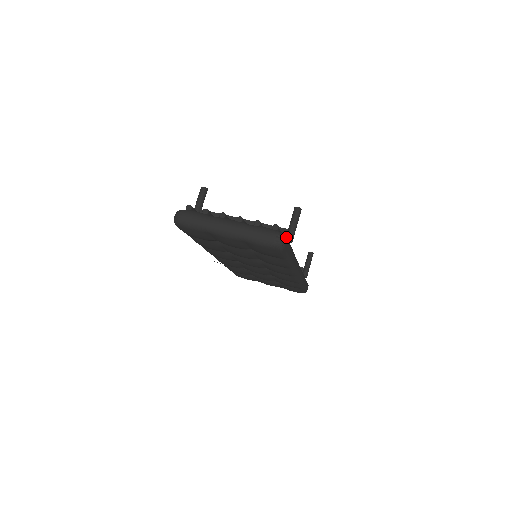
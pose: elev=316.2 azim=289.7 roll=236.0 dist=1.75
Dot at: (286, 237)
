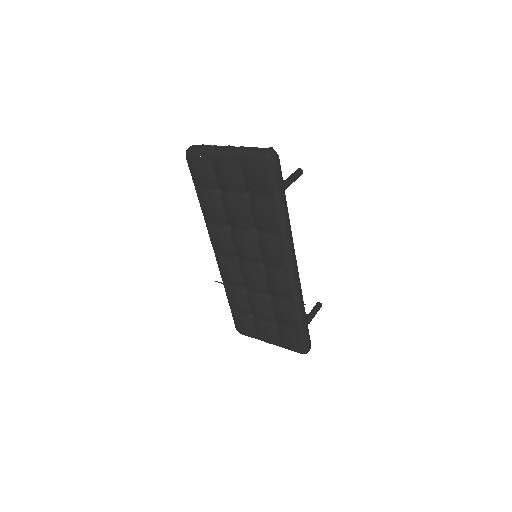
Dot at: (278, 155)
